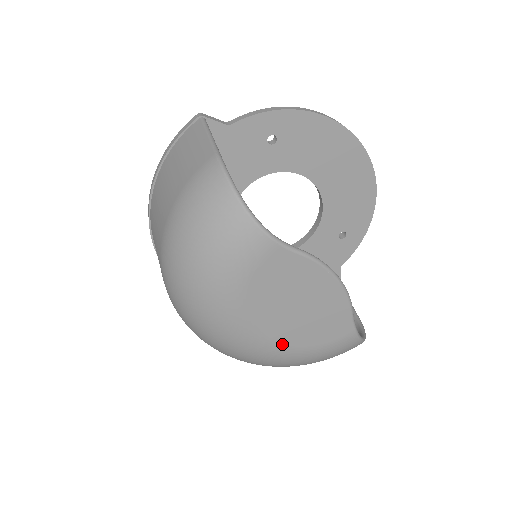
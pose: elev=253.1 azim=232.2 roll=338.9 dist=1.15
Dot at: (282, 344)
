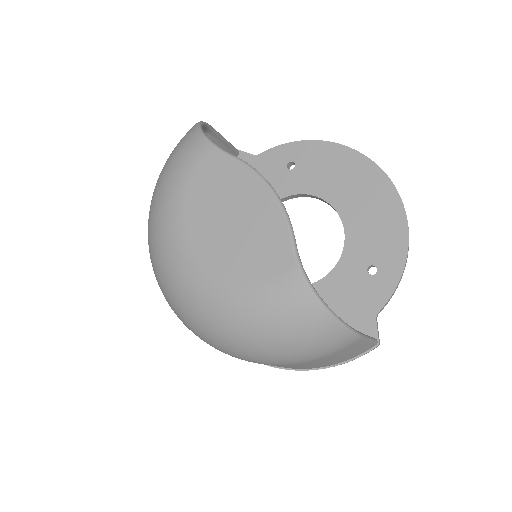
Dot at: (214, 270)
